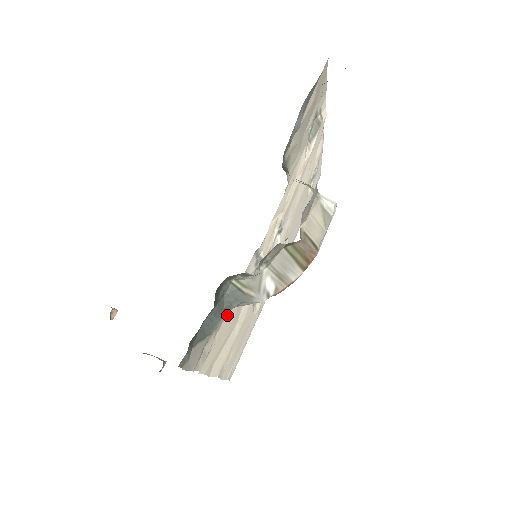
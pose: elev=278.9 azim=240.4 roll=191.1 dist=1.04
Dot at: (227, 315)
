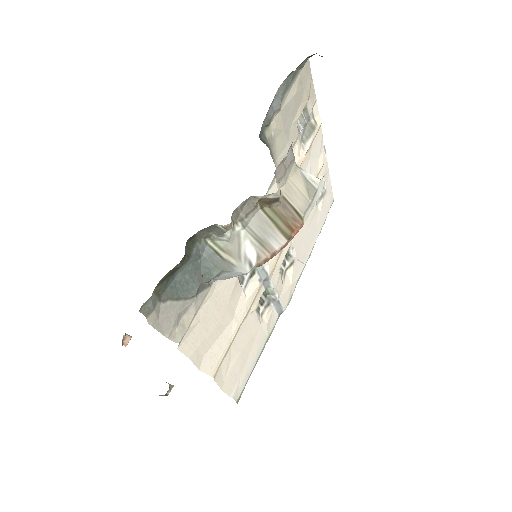
Dot at: (213, 295)
